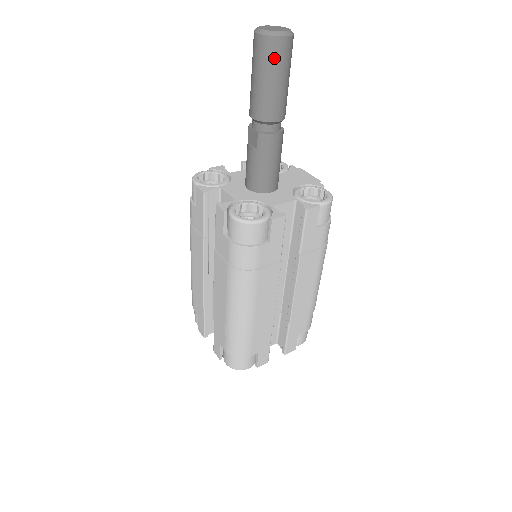
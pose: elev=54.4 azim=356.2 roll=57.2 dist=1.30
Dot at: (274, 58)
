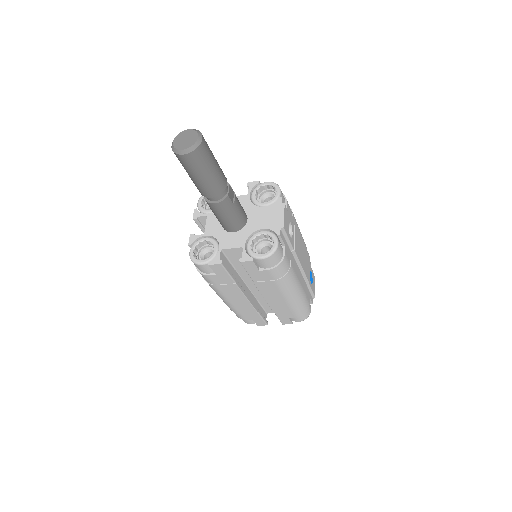
Dot at: (184, 165)
